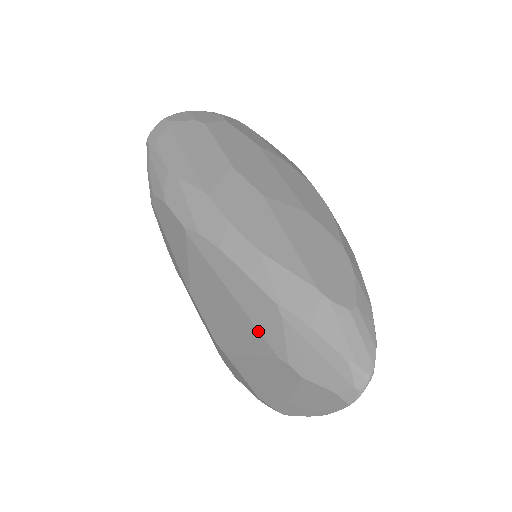
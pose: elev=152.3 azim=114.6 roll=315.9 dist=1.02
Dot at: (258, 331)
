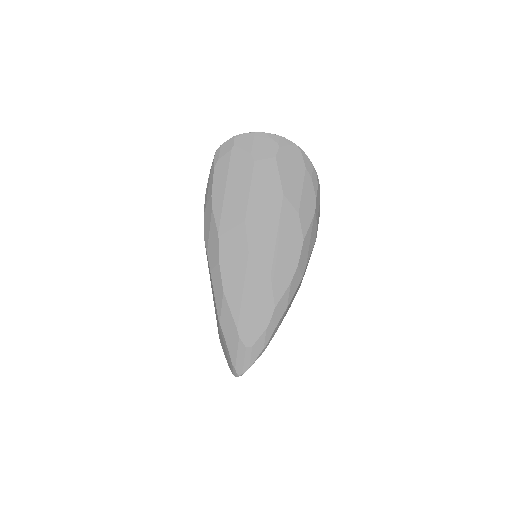
Dot at: occluded
